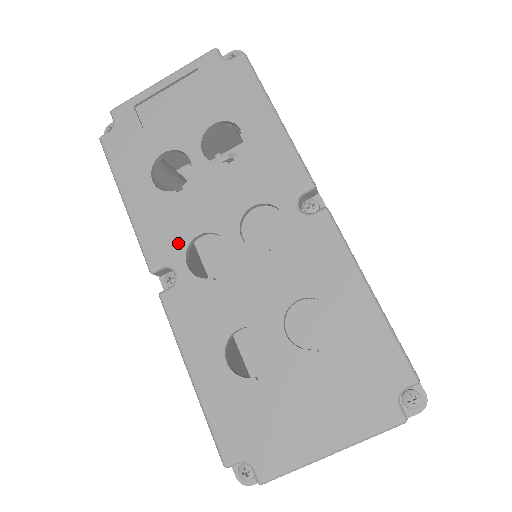
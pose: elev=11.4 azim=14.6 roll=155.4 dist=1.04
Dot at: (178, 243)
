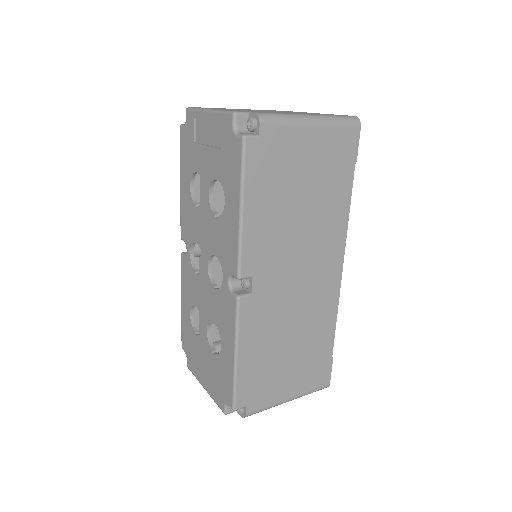
Dot at: (190, 237)
